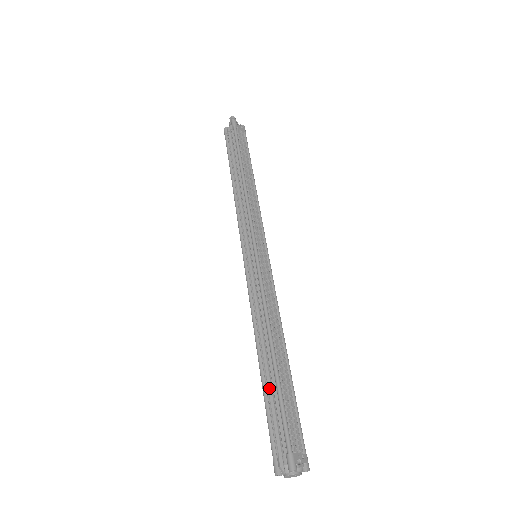
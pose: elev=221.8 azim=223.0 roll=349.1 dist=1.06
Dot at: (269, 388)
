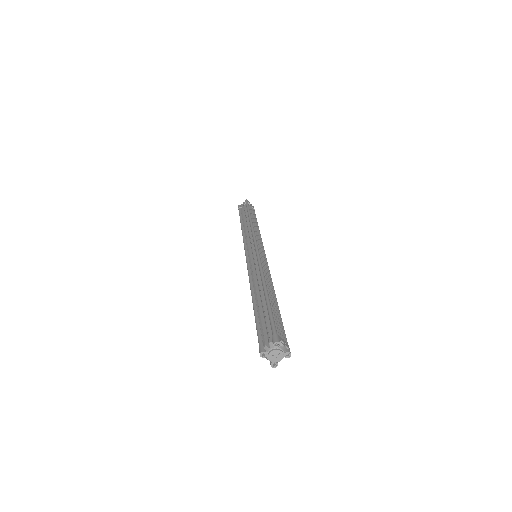
Dot at: (260, 309)
